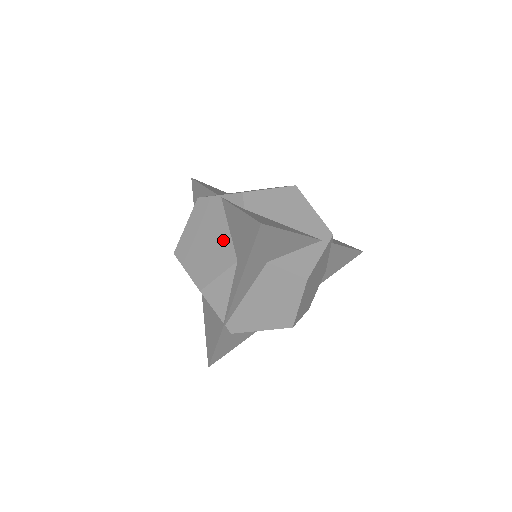
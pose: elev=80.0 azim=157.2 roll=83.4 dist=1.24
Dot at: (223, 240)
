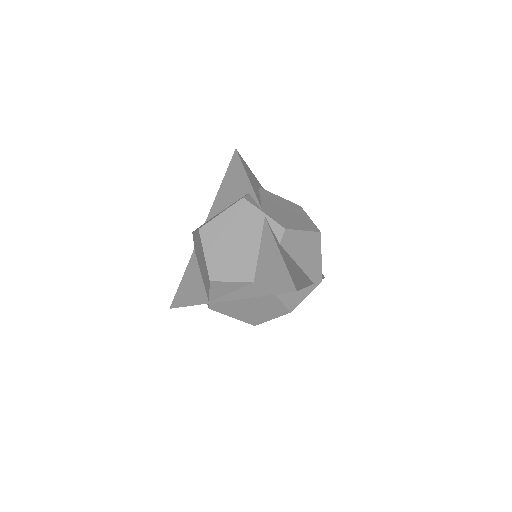
Dot at: (250, 255)
